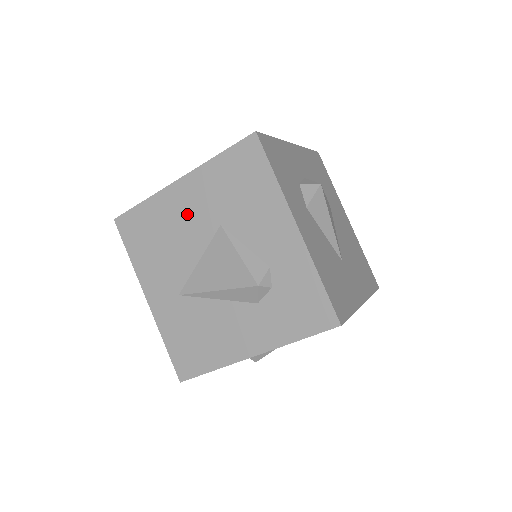
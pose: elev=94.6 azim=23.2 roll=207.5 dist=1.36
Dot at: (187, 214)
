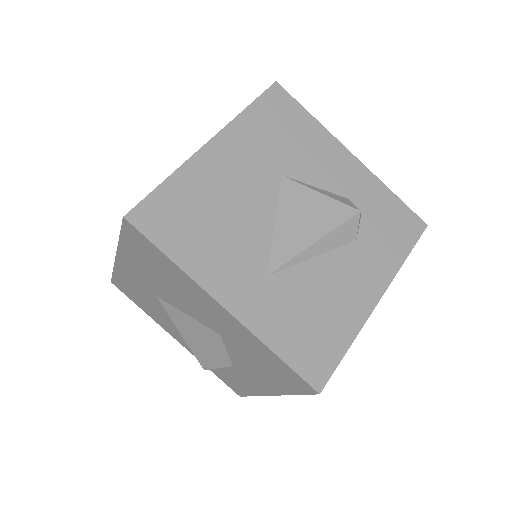
Dot at: (237, 176)
